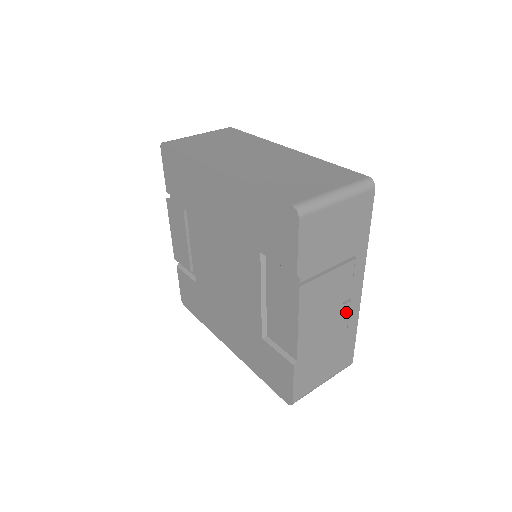
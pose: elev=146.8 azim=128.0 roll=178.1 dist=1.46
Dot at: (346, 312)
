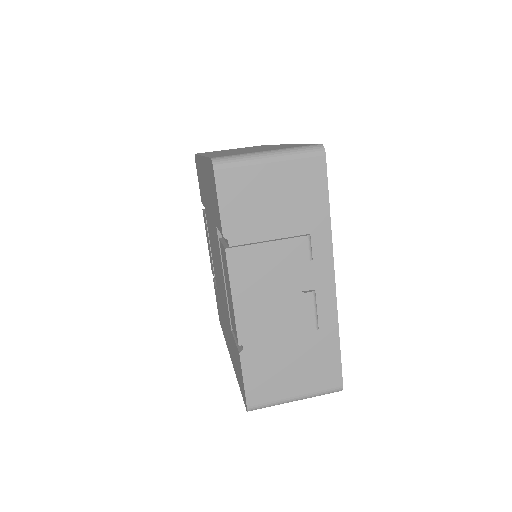
Dot at: (310, 305)
